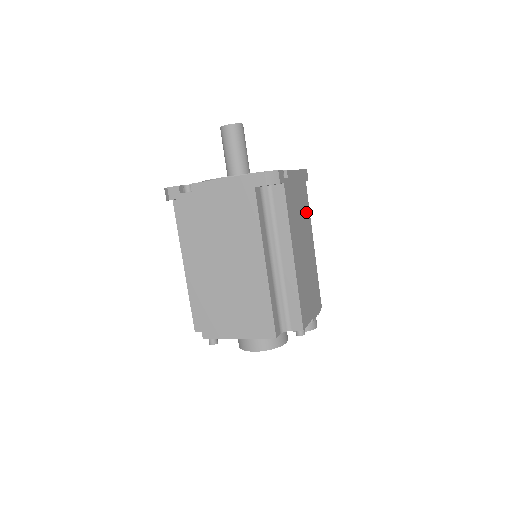
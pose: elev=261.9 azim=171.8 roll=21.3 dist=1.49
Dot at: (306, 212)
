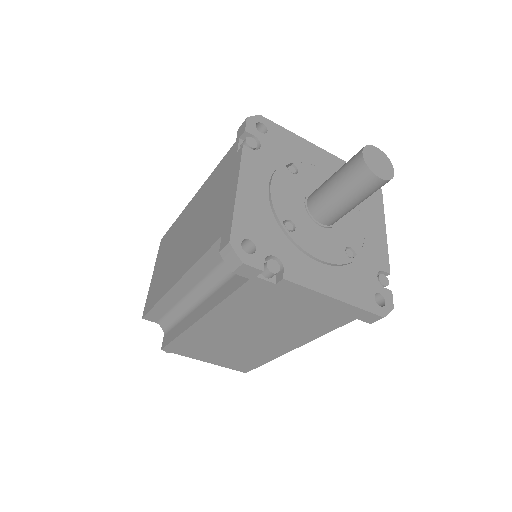
Dot at: occluded
